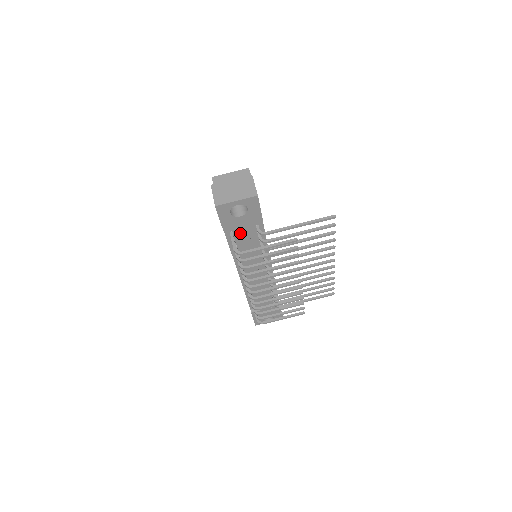
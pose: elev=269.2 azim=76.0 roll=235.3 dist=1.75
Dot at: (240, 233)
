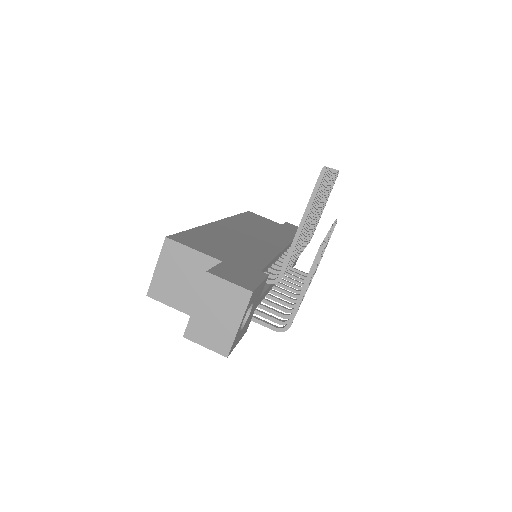
Dot at: occluded
